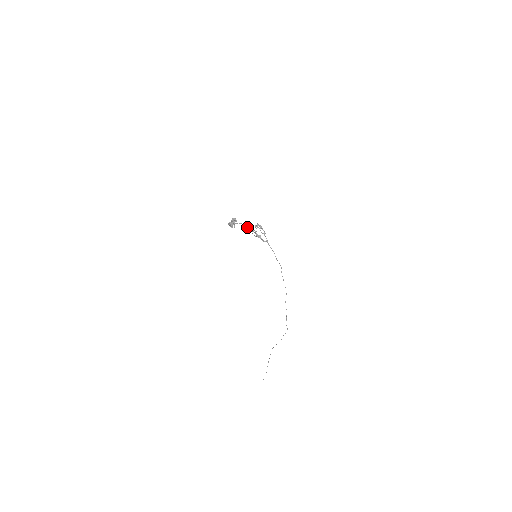
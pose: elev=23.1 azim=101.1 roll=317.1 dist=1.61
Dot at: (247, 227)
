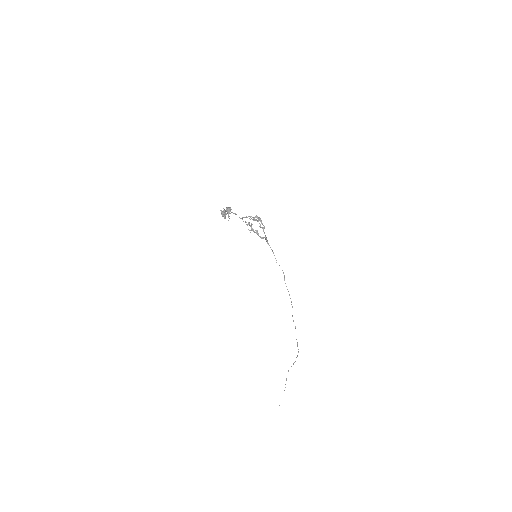
Dot at: (241, 218)
